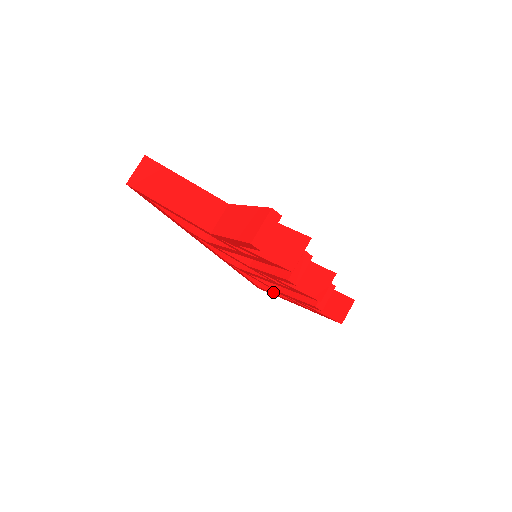
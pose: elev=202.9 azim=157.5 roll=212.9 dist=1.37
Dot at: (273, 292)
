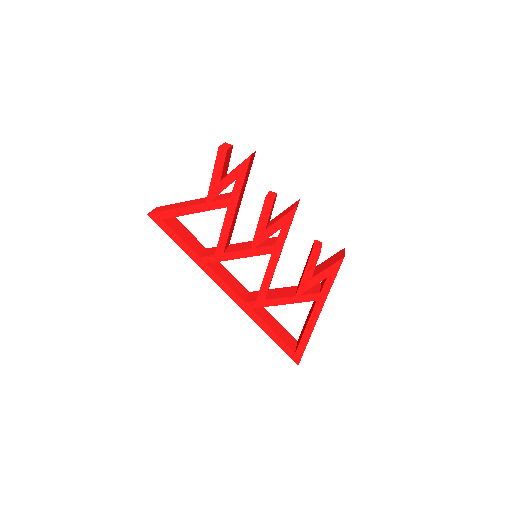
Dot at: (303, 332)
